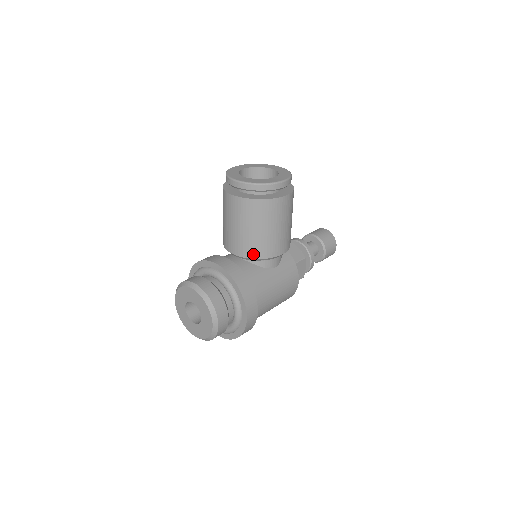
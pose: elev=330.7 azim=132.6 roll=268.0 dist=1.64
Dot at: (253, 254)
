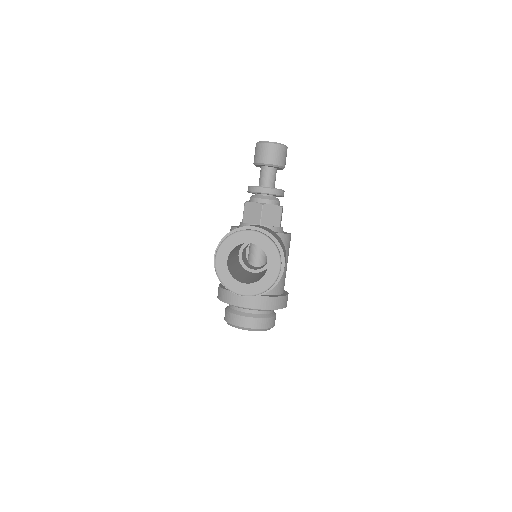
Dot at: occluded
